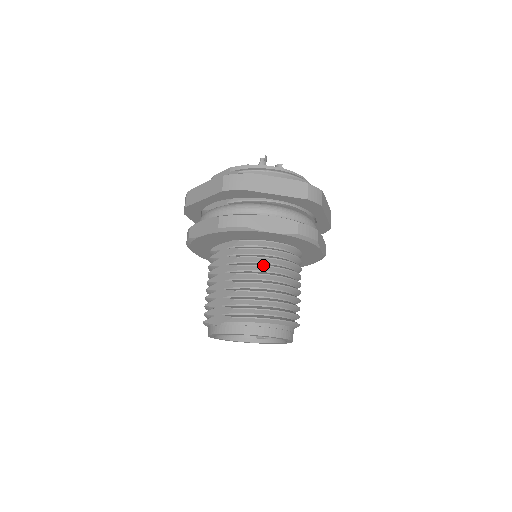
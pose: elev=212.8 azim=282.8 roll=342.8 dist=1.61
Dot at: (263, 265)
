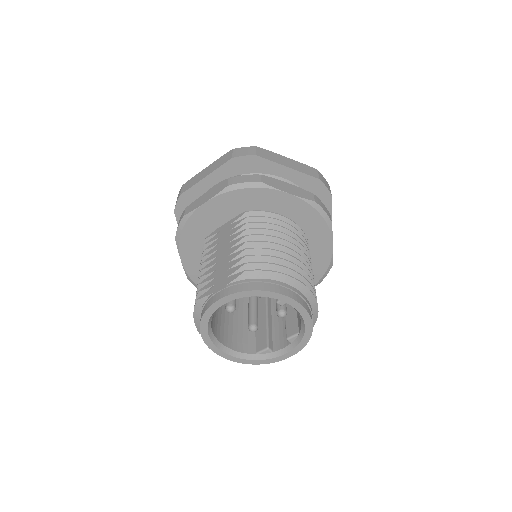
Dot at: occluded
